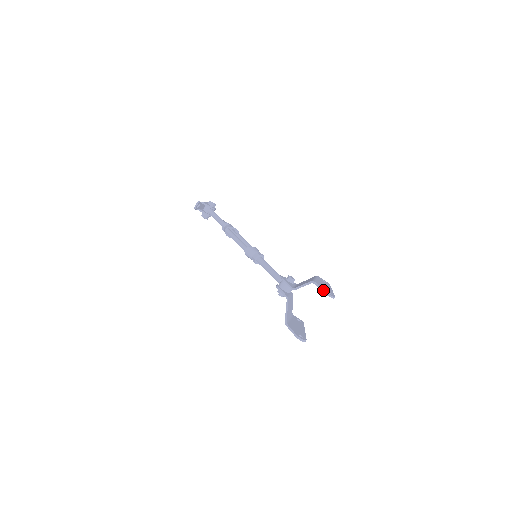
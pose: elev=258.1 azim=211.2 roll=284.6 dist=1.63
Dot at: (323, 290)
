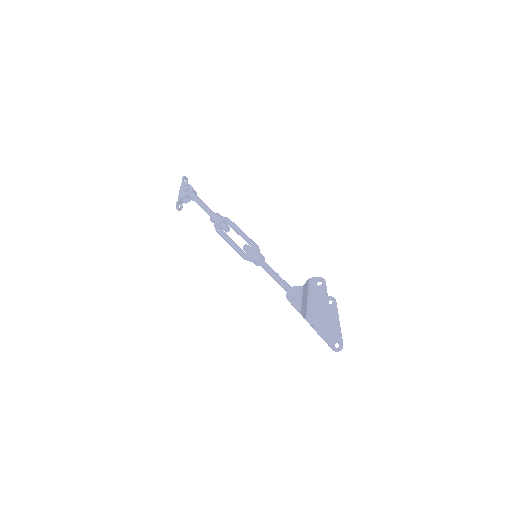
Dot at: occluded
